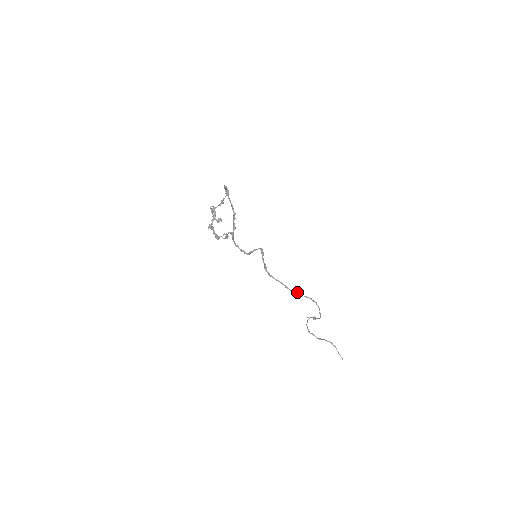
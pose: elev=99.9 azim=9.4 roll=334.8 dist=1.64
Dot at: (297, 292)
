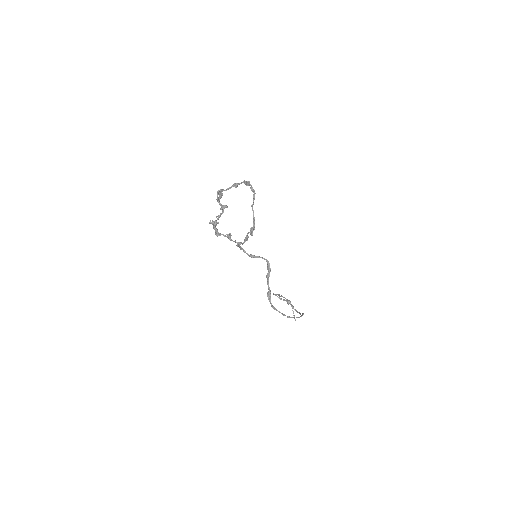
Dot at: (292, 317)
